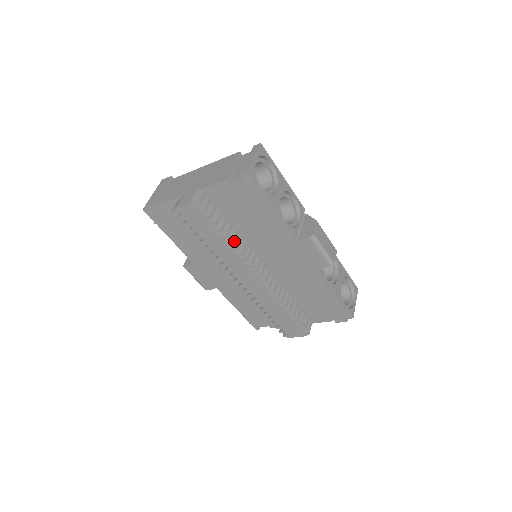
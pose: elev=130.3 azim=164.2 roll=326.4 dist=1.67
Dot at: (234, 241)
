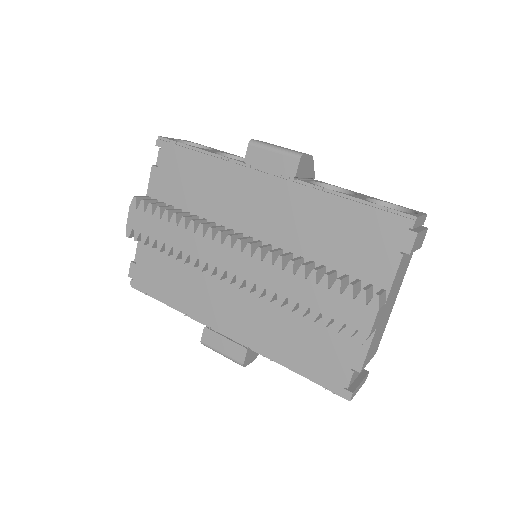
Dot at: occluded
